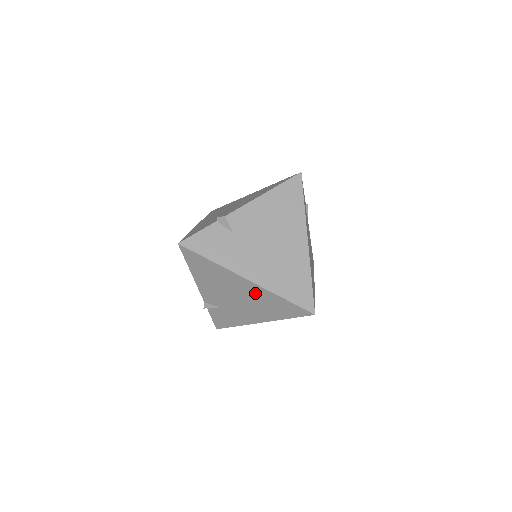
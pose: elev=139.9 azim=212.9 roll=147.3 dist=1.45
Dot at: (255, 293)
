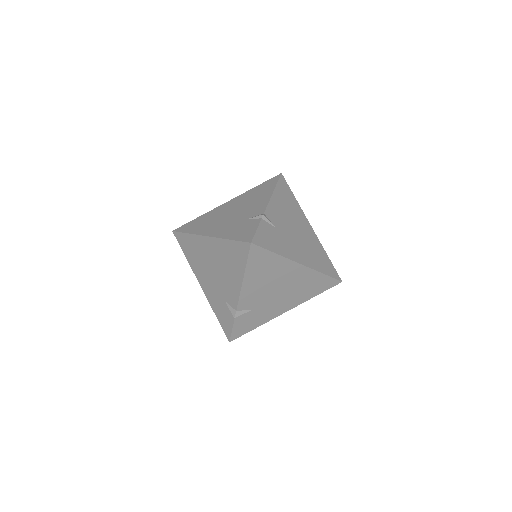
Dot at: (300, 278)
